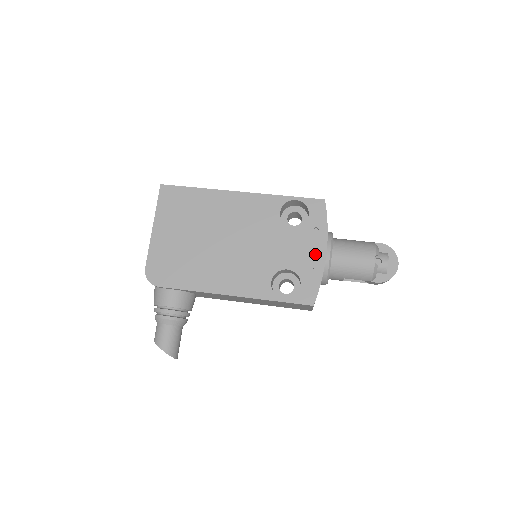
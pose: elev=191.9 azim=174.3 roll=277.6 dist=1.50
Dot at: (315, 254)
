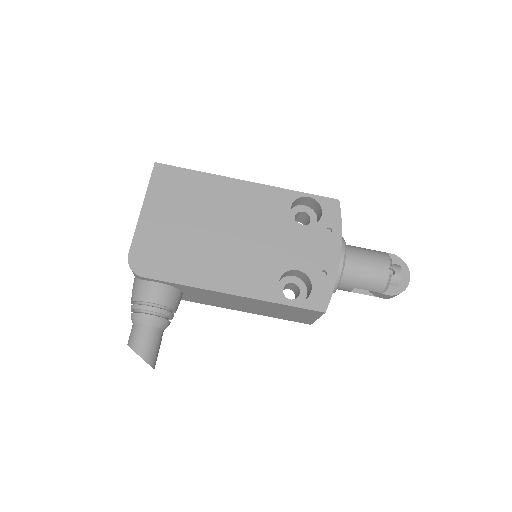
Dot at: (328, 256)
